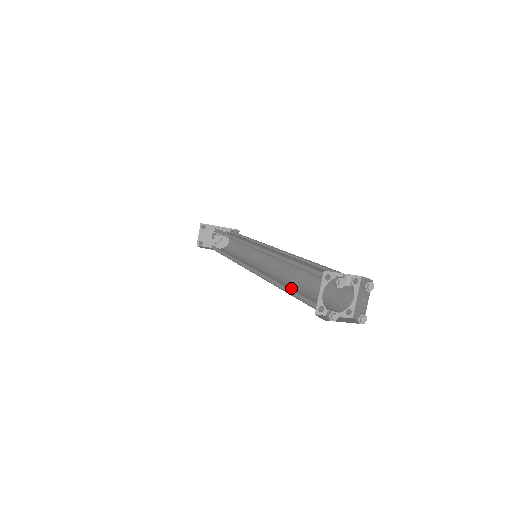
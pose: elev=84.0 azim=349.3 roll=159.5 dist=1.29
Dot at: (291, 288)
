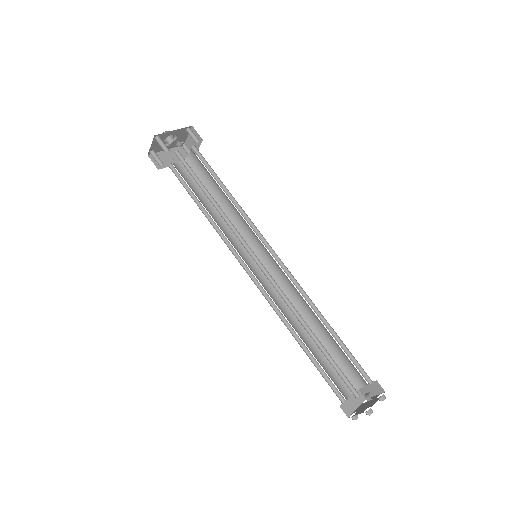
Dot at: (305, 334)
